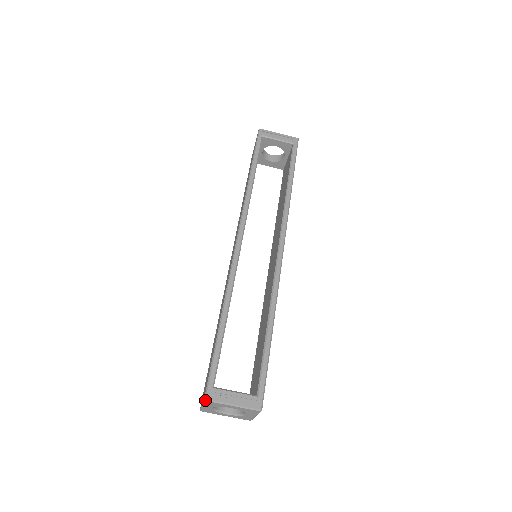
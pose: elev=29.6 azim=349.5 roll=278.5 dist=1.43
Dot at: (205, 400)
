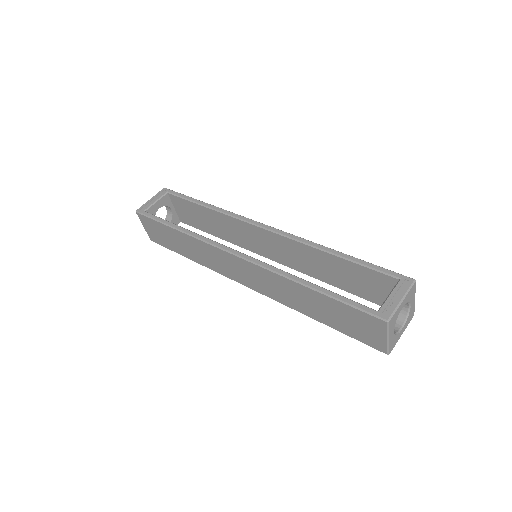
Dot at: (388, 322)
